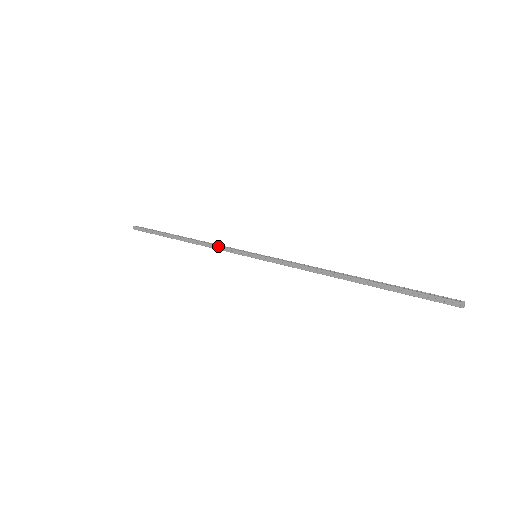
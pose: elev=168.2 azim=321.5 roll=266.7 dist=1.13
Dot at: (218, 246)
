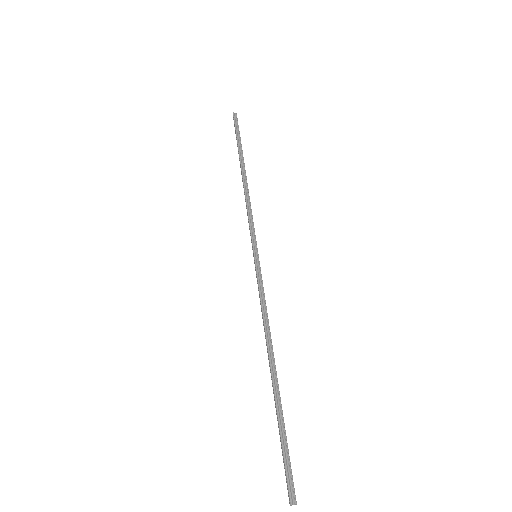
Dot at: (247, 212)
